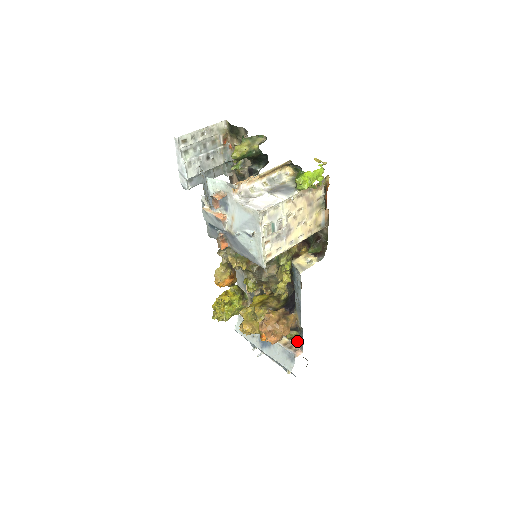
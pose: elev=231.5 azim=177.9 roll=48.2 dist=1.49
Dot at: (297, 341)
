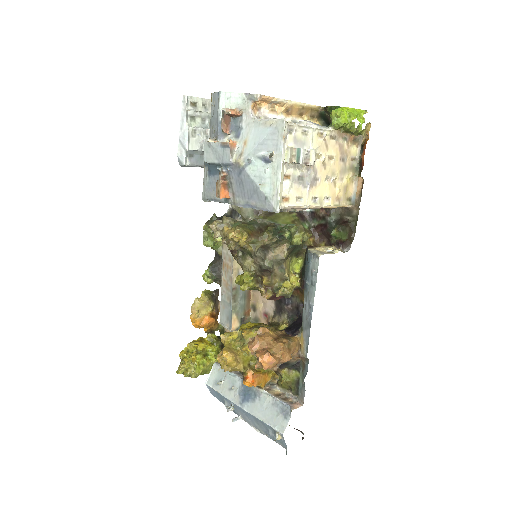
Dot at: (295, 389)
